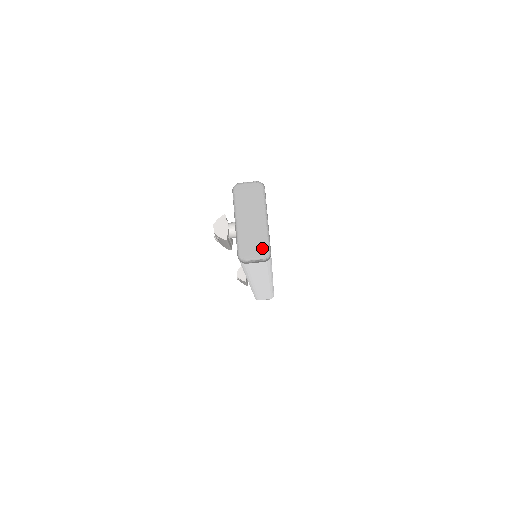
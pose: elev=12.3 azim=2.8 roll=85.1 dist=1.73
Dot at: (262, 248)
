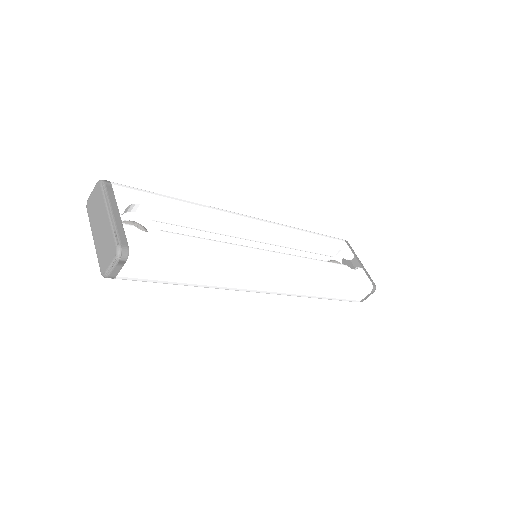
Dot at: (112, 248)
